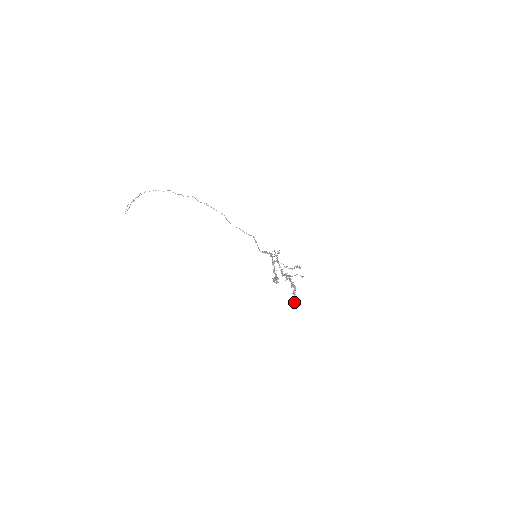
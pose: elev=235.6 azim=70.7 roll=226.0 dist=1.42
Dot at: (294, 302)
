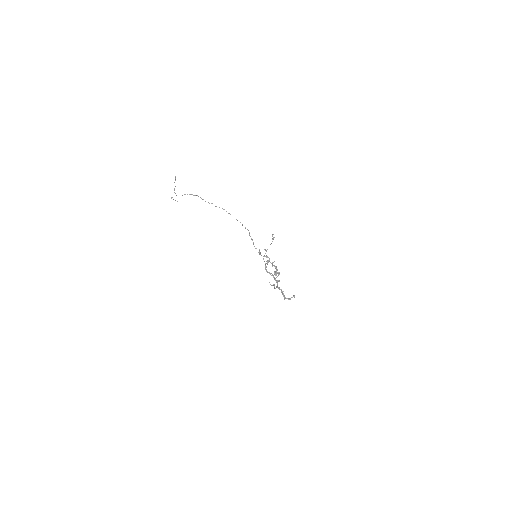
Dot at: occluded
